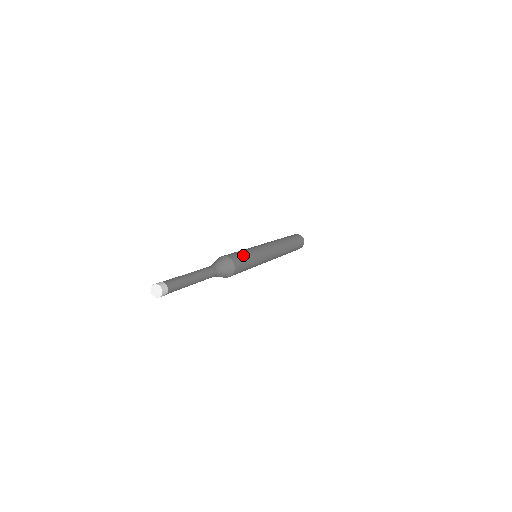
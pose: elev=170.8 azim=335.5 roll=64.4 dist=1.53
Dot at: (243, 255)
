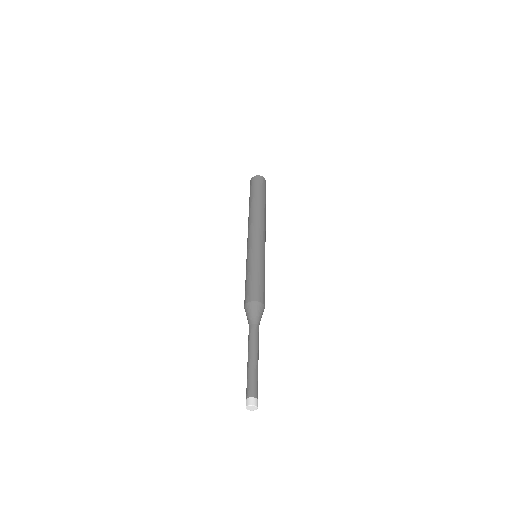
Dot at: (262, 283)
